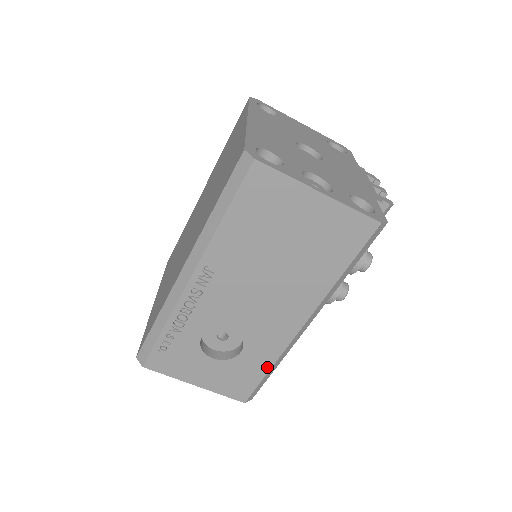
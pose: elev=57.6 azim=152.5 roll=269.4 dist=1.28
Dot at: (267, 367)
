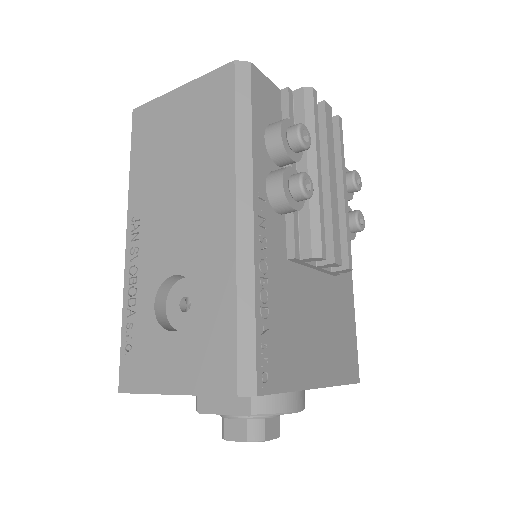
Dot at: (232, 305)
